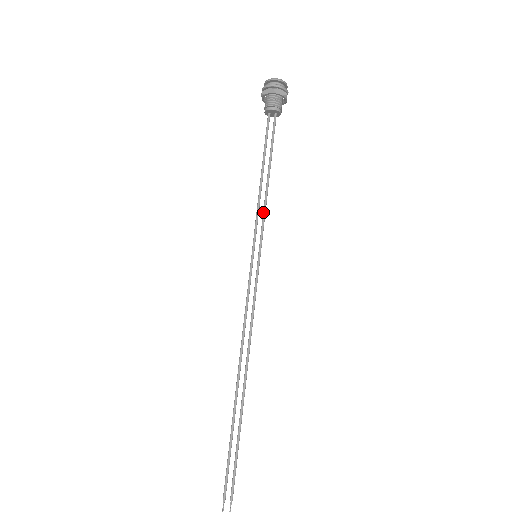
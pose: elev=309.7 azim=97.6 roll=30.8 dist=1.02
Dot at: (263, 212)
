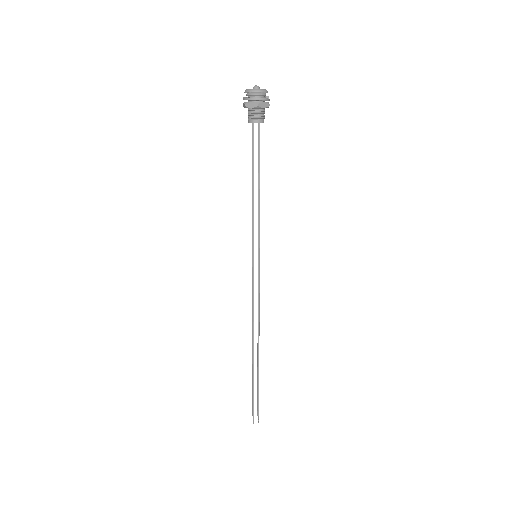
Dot at: (258, 219)
